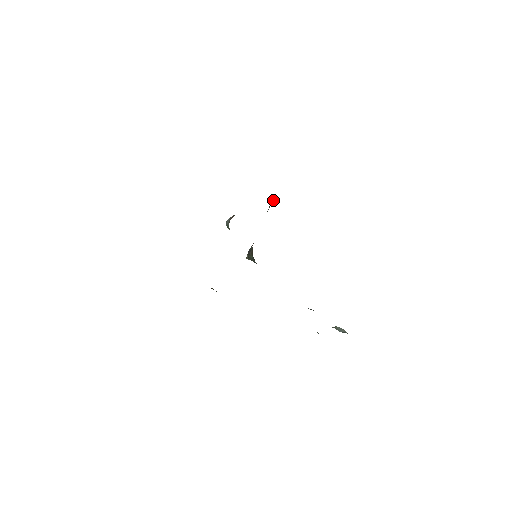
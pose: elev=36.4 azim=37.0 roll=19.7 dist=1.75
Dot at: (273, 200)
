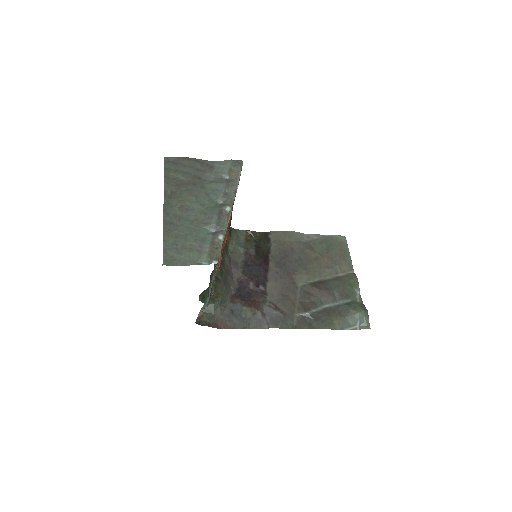
Dot at: occluded
